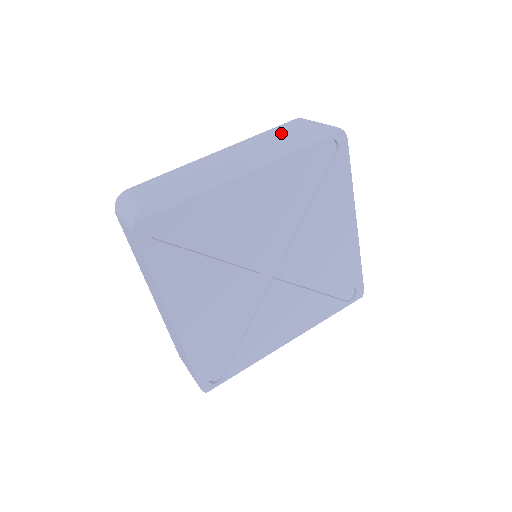
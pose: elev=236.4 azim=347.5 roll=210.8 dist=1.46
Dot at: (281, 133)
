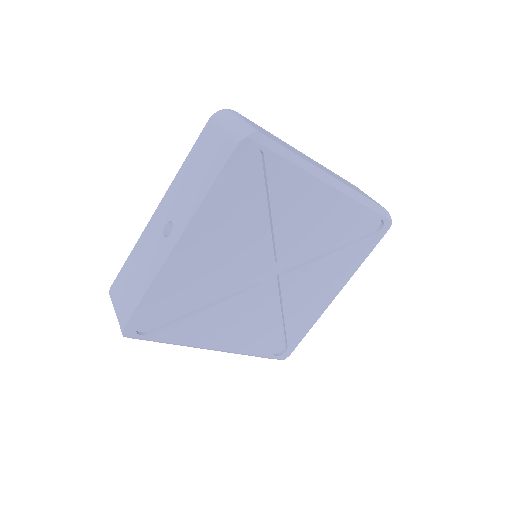
Dot at: occluded
